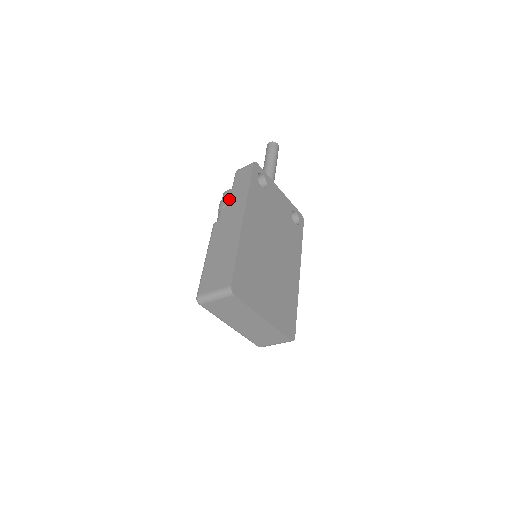
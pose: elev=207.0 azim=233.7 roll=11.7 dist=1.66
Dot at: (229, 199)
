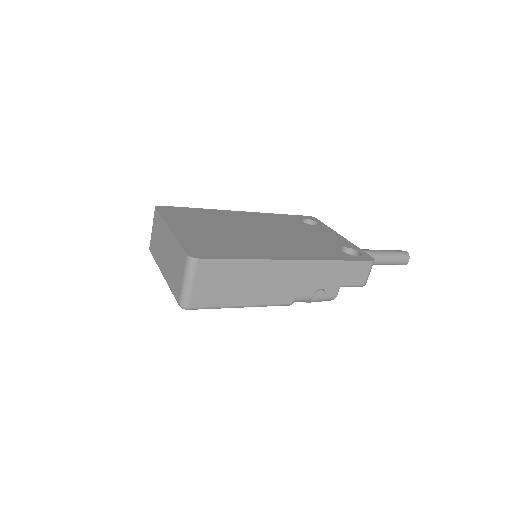
Dot at: occluded
